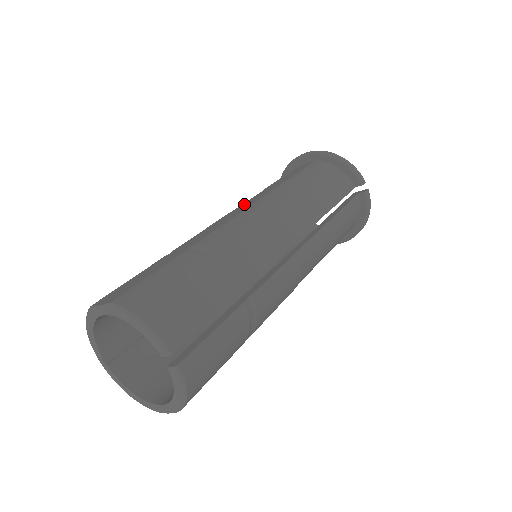
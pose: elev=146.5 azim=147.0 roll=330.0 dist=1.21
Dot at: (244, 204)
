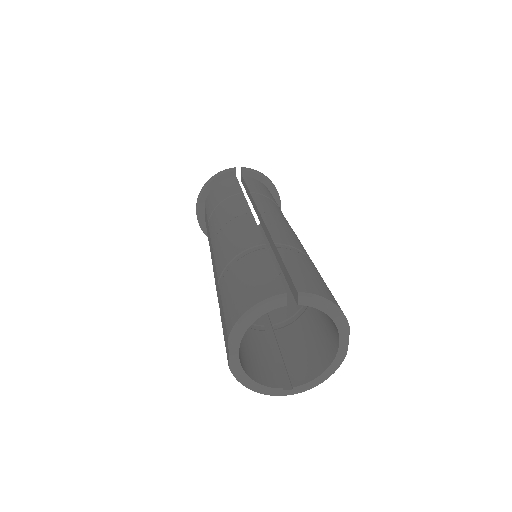
Dot at: (211, 255)
